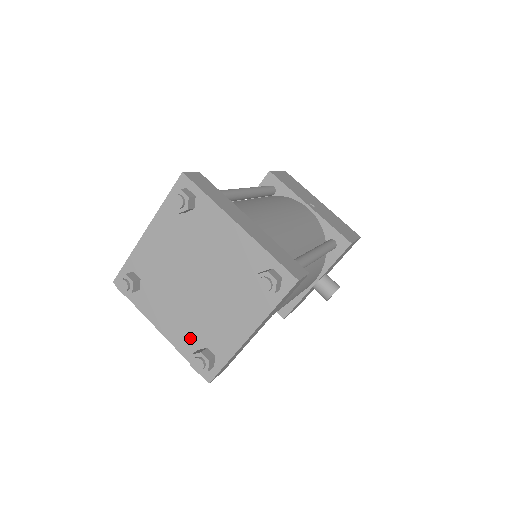
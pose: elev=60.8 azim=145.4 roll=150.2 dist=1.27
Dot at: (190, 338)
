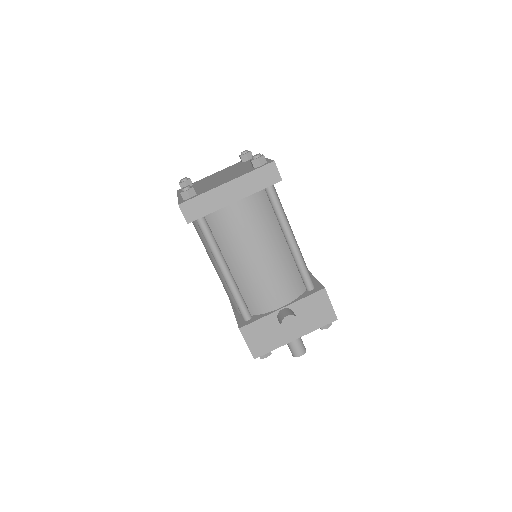
Dot at: occluded
